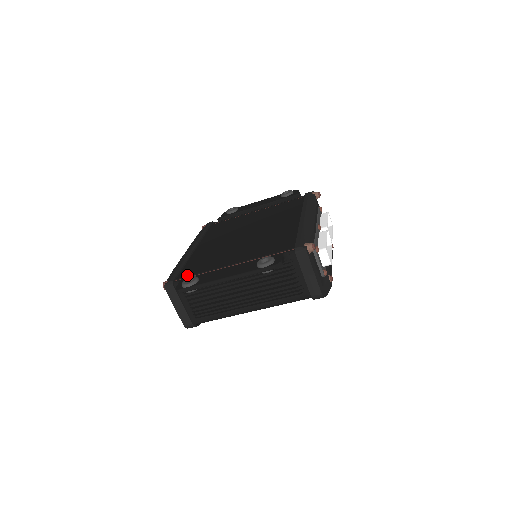
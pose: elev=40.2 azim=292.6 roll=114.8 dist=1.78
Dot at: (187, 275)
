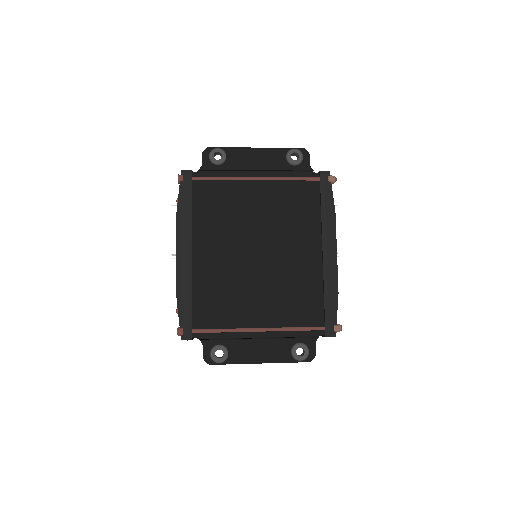
Dot at: (205, 327)
